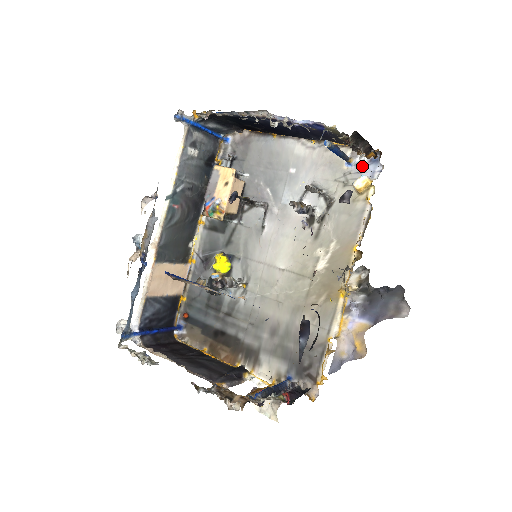
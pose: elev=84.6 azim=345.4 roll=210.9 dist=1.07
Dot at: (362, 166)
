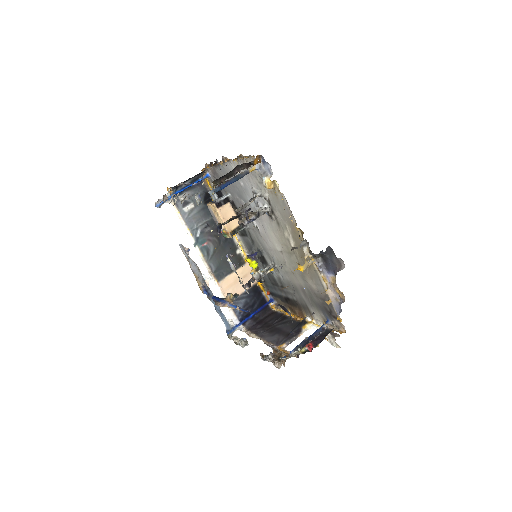
Dot at: (262, 168)
